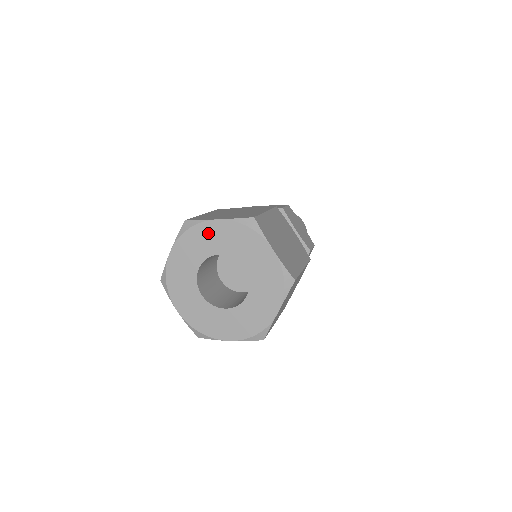
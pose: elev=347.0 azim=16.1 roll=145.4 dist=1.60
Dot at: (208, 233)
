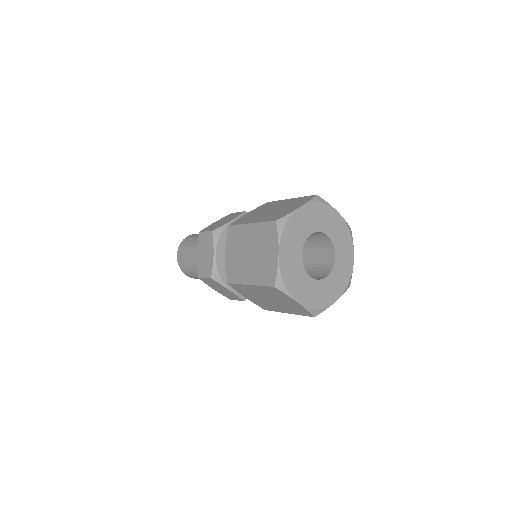
Dot at: (299, 221)
